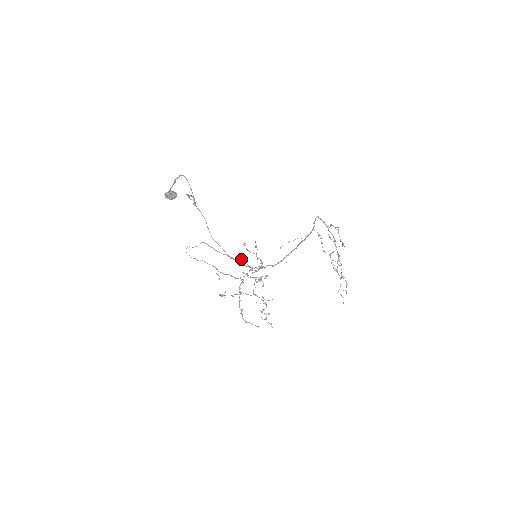
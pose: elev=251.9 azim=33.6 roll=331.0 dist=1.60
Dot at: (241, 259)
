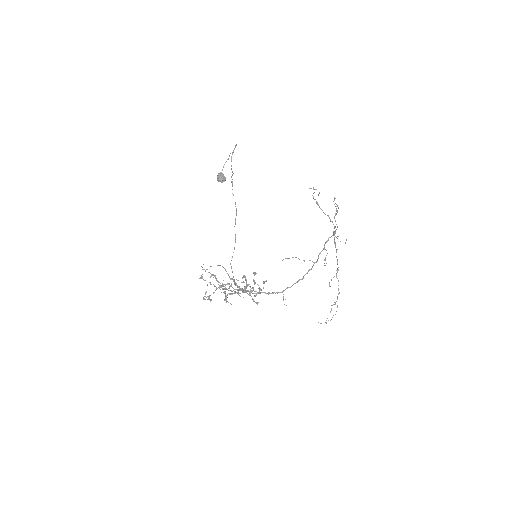
Dot at: occluded
